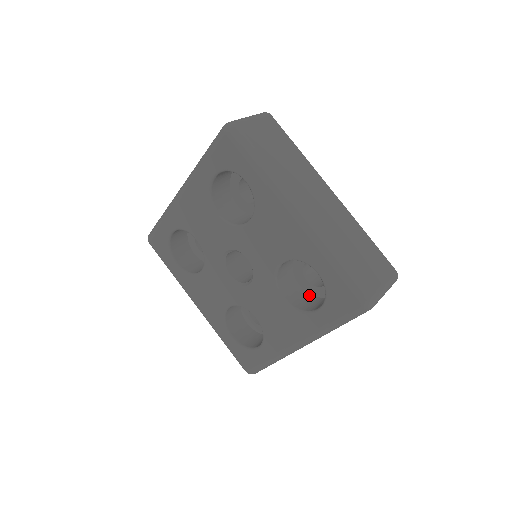
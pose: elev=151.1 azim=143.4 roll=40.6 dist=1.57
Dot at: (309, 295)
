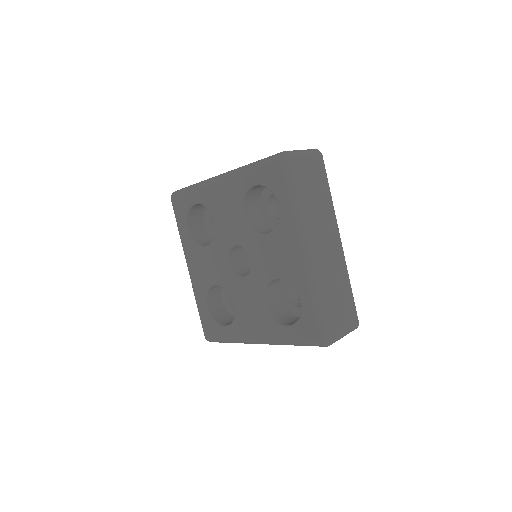
Dot at: (284, 308)
